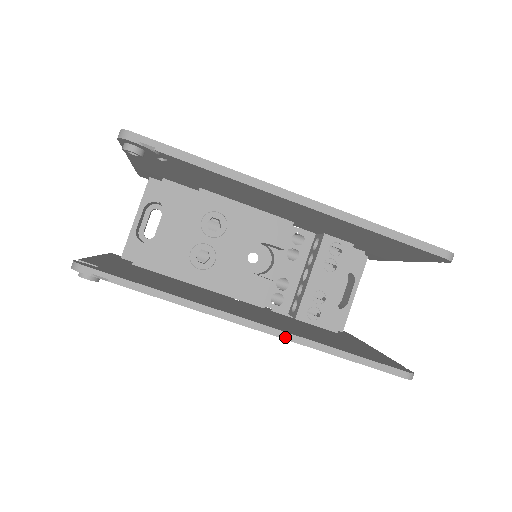
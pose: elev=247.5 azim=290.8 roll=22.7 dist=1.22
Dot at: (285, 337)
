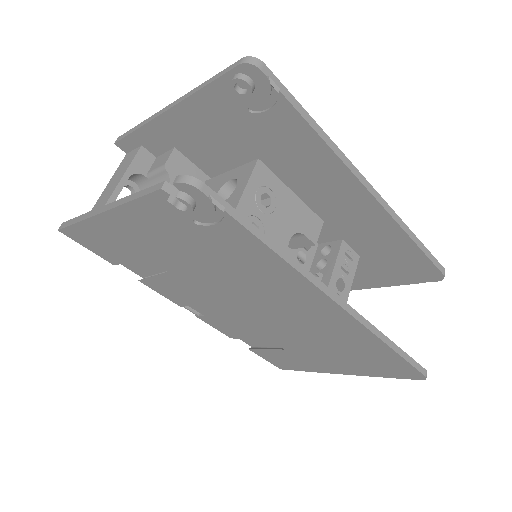
Dot at: (358, 318)
